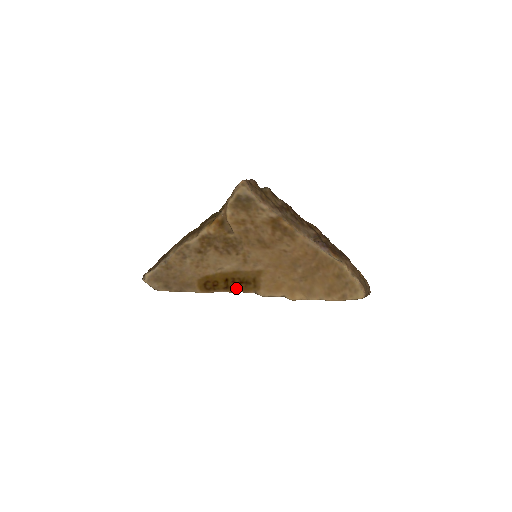
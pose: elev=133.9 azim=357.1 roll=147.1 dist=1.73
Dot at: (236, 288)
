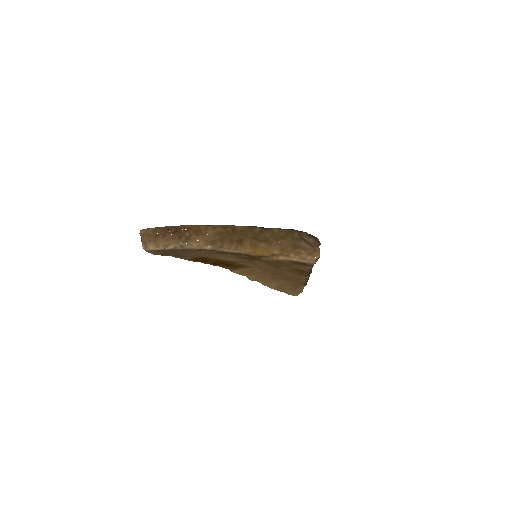
Dot at: (219, 265)
